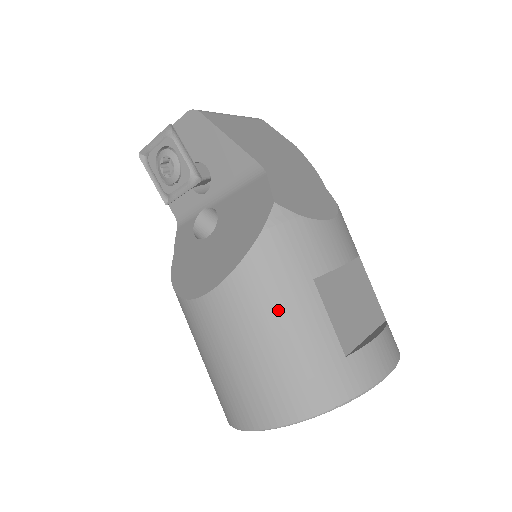
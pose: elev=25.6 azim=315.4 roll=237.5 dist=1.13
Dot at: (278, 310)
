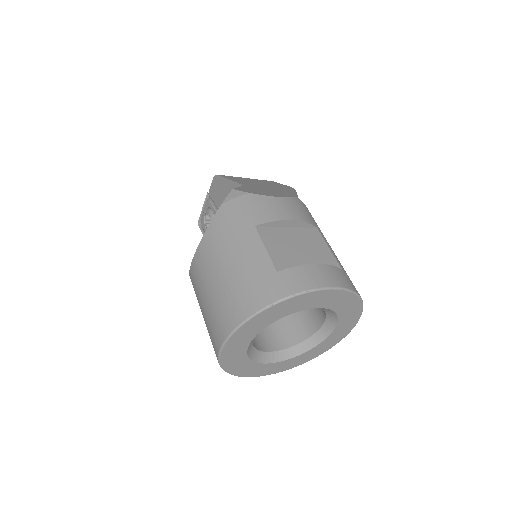
Dot at: (229, 248)
